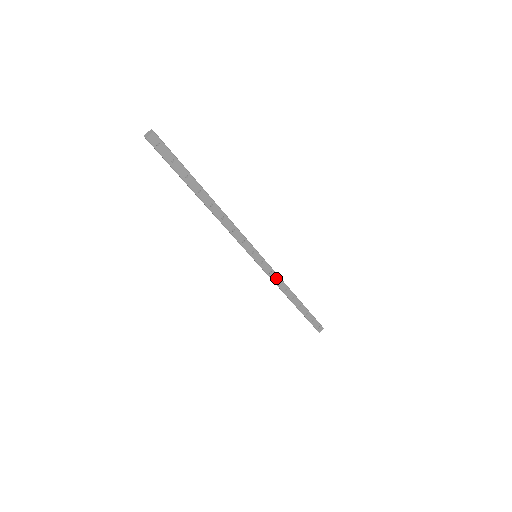
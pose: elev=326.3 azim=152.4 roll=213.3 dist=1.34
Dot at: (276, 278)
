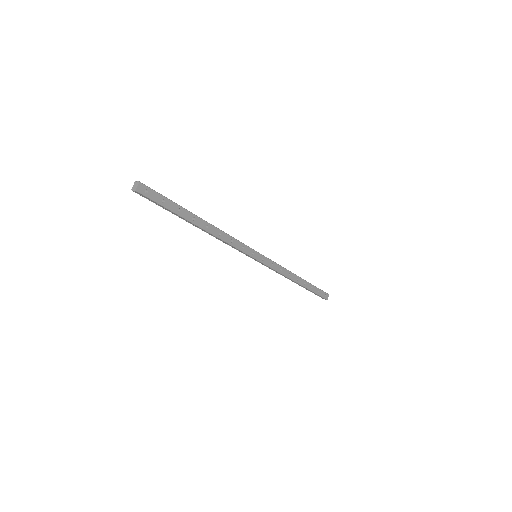
Dot at: (278, 268)
